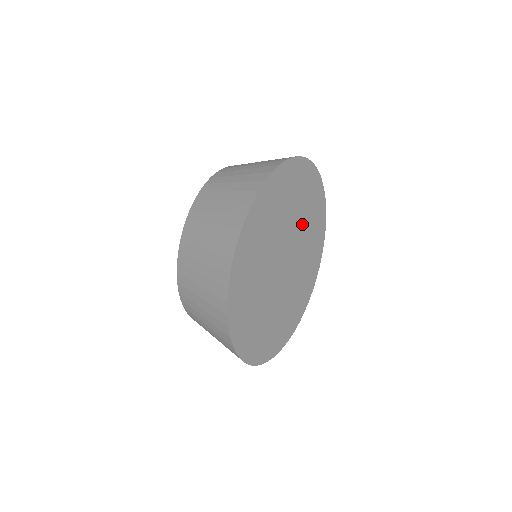
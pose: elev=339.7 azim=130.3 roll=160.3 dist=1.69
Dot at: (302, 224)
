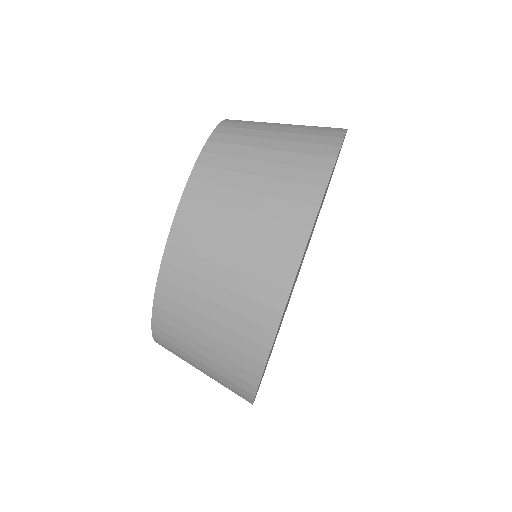
Dot at: occluded
